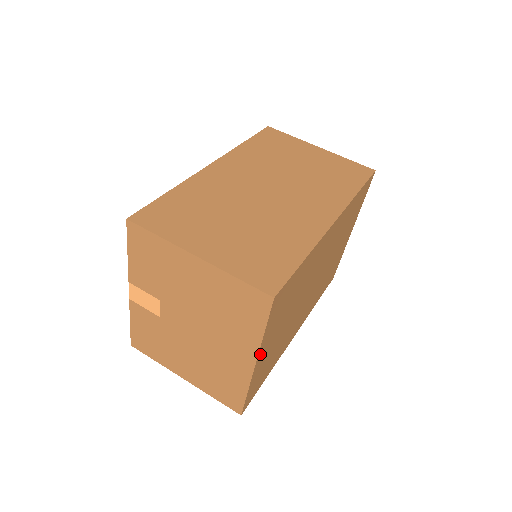
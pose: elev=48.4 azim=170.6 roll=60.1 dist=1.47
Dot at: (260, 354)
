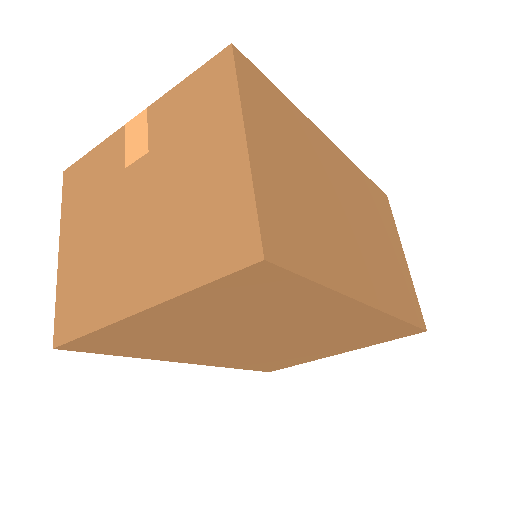
Dot at: (160, 309)
